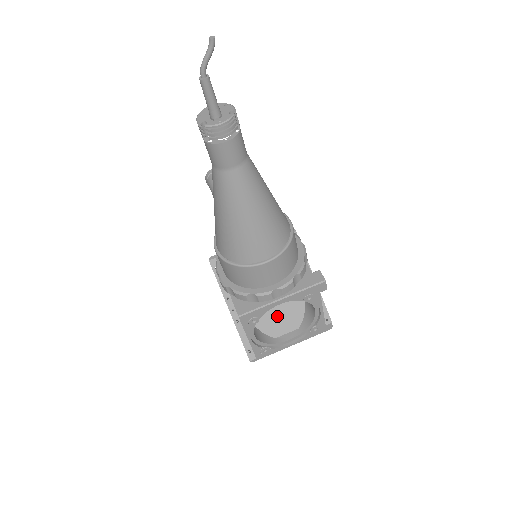
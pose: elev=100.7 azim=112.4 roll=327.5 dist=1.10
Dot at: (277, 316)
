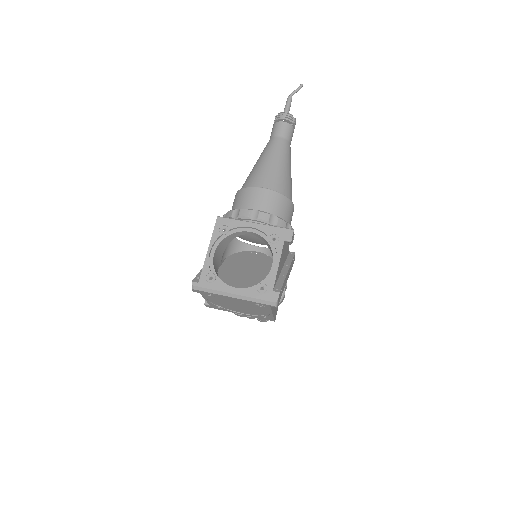
Dot at: (239, 280)
